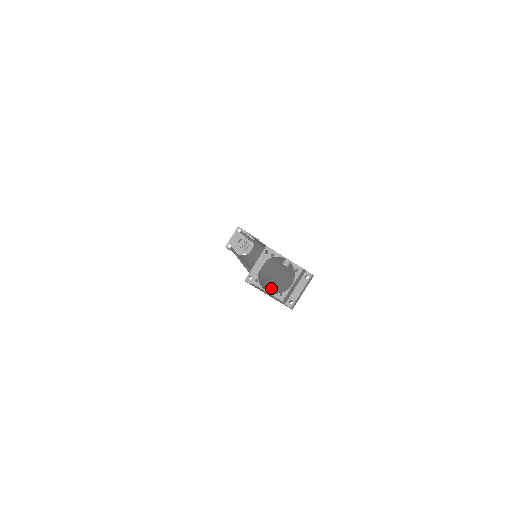
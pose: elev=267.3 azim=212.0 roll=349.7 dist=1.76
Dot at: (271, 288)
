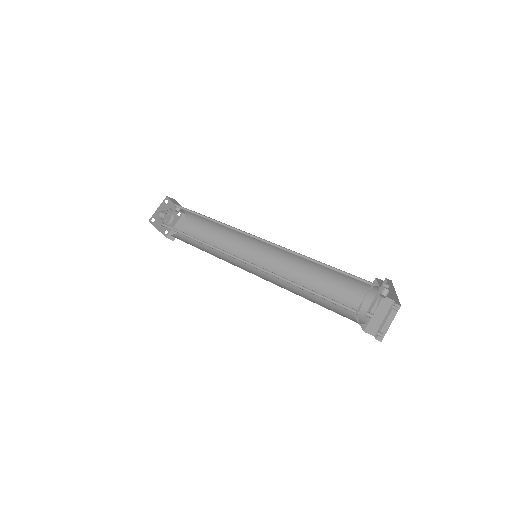
Dot at: (340, 313)
